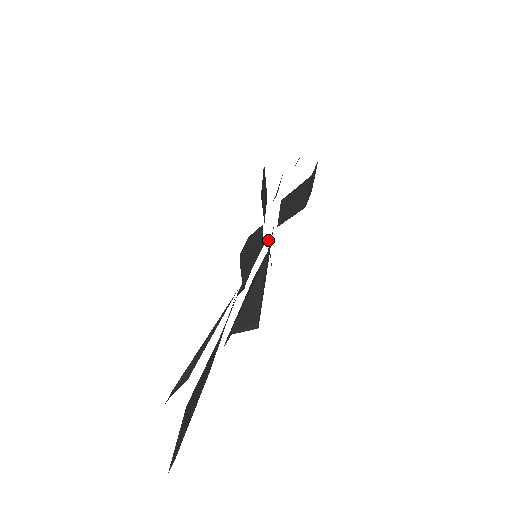
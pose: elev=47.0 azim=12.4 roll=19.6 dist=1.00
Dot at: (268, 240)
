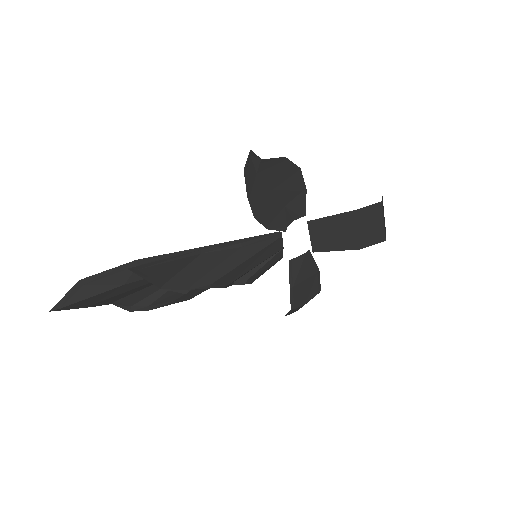
Dot at: (298, 260)
